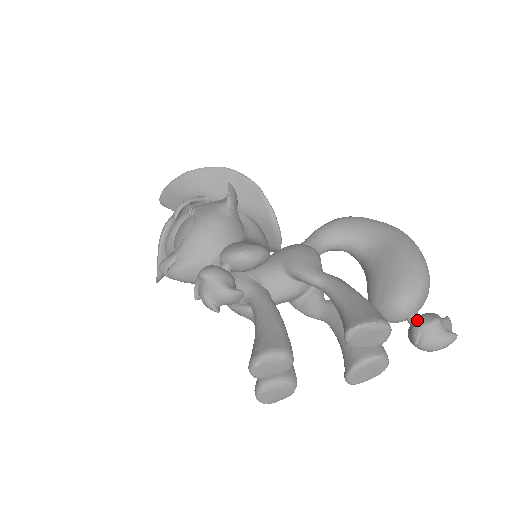
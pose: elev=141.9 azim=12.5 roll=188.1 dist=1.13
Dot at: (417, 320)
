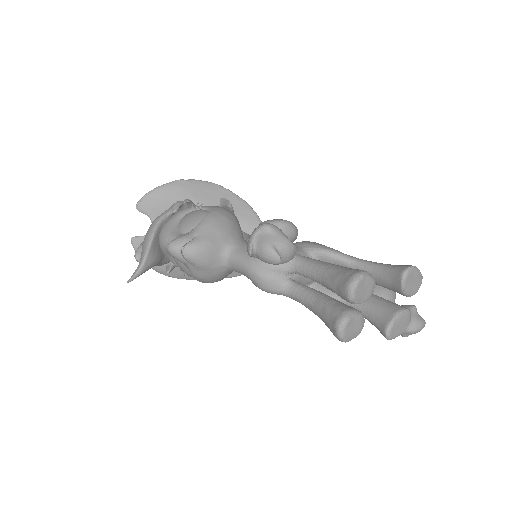
Dot at: occluded
